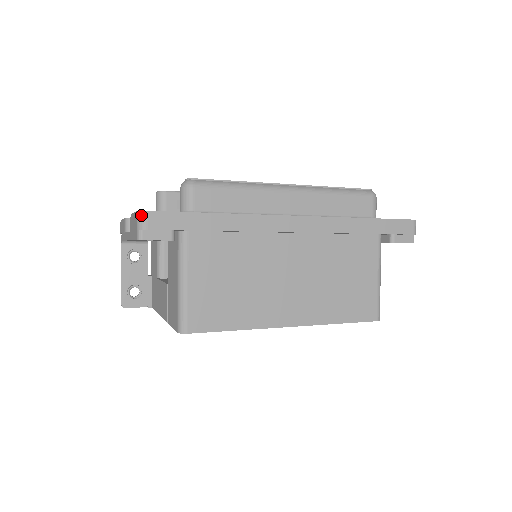
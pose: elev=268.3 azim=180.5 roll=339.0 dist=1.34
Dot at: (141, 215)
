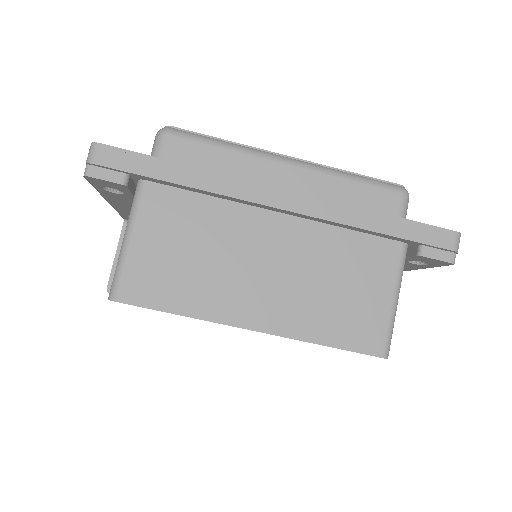
Dot at: (92, 147)
